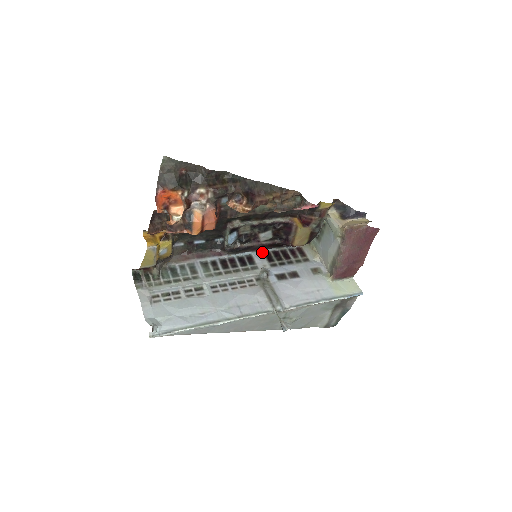
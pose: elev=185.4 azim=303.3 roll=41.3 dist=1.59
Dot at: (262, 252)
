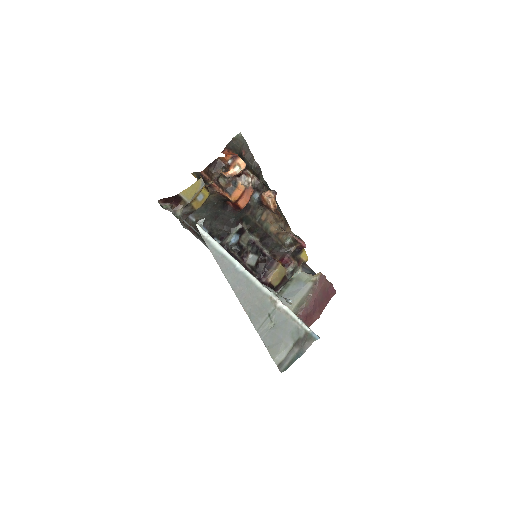
Dot at: occluded
